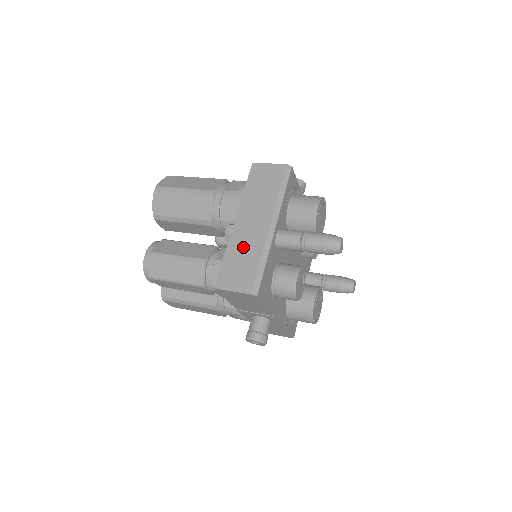
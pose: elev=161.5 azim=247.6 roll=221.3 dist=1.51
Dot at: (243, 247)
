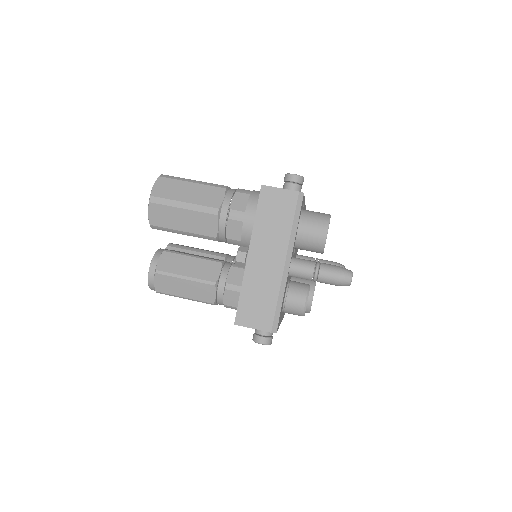
Dot at: (259, 284)
